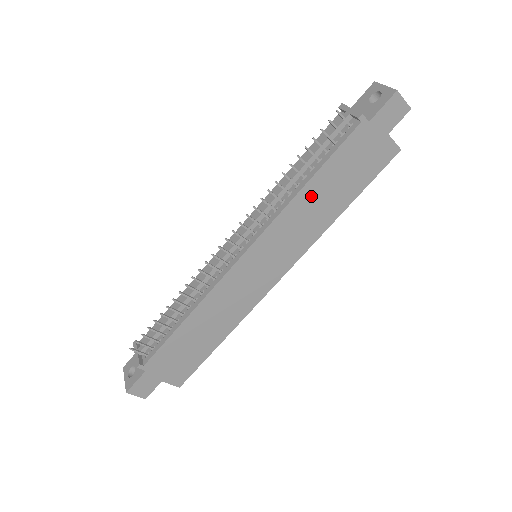
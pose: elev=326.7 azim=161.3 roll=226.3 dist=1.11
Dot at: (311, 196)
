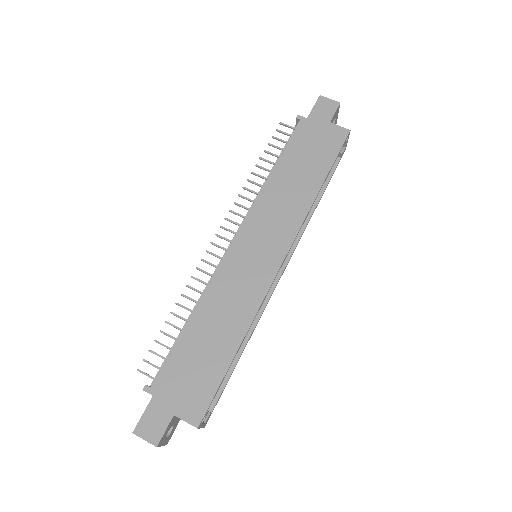
Dot at: (281, 180)
